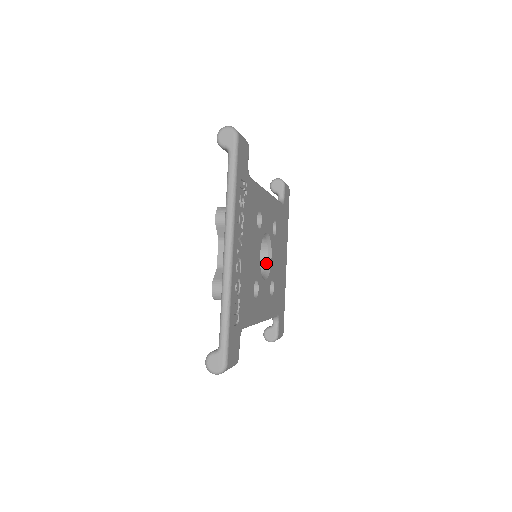
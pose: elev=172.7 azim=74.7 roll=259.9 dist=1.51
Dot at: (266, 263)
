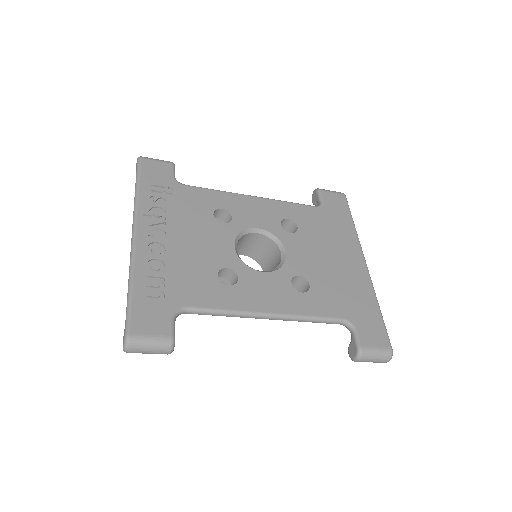
Dot at: (280, 260)
